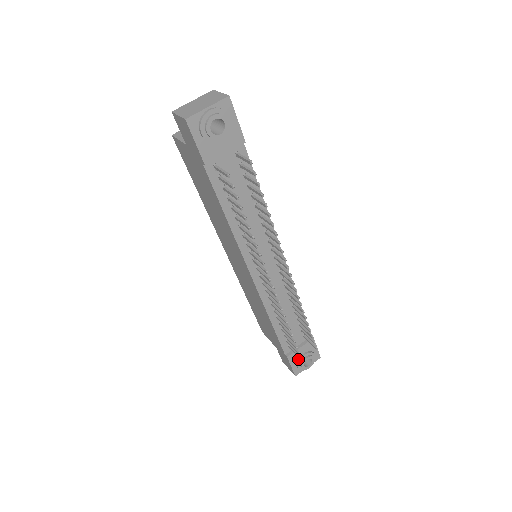
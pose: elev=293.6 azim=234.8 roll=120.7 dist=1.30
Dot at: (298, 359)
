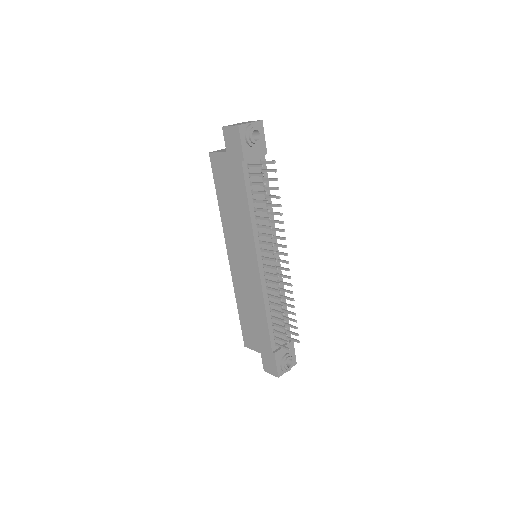
Dot at: (282, 358)
